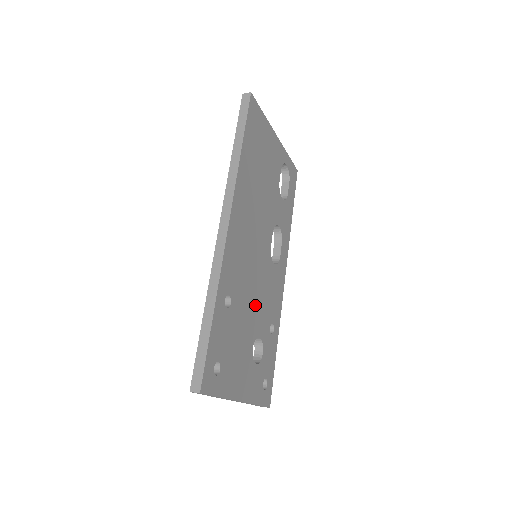
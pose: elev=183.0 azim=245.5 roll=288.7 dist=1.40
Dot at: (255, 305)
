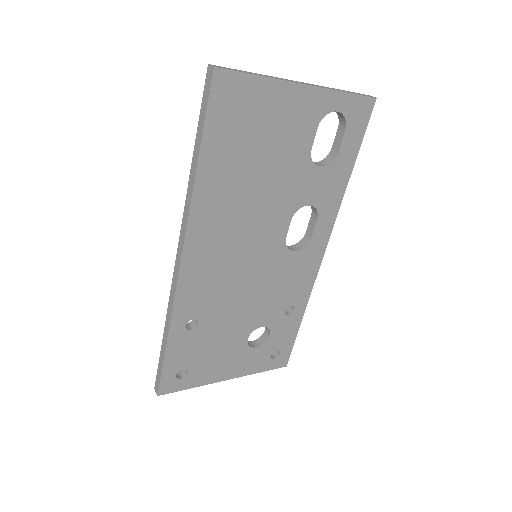
Dot at: (250, 305)
